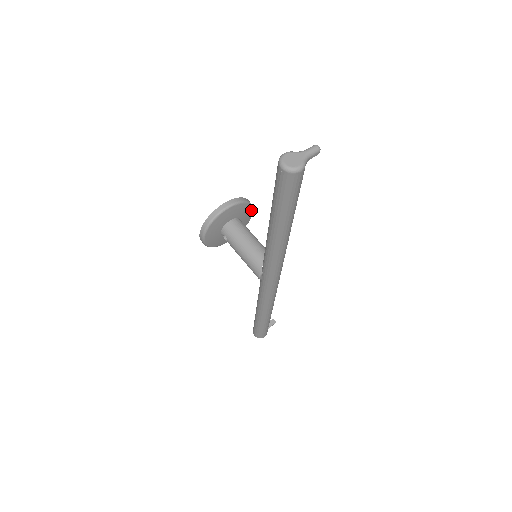
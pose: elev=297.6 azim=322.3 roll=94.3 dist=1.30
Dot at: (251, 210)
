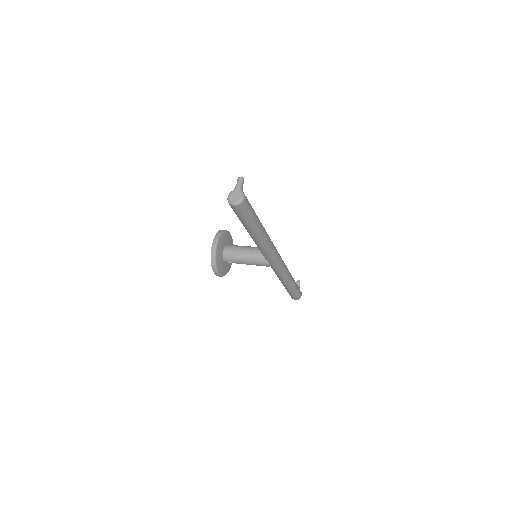
Dot at: (228, 233)
